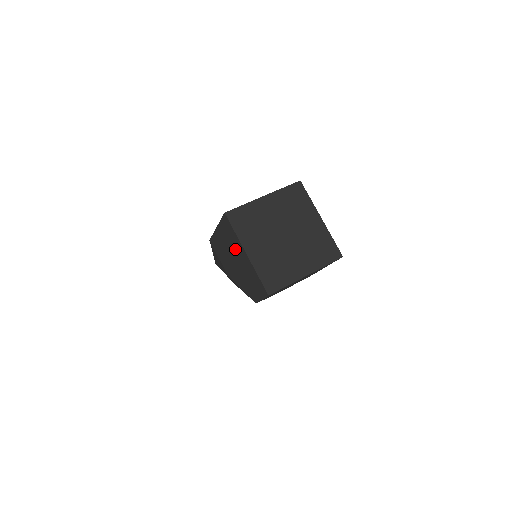
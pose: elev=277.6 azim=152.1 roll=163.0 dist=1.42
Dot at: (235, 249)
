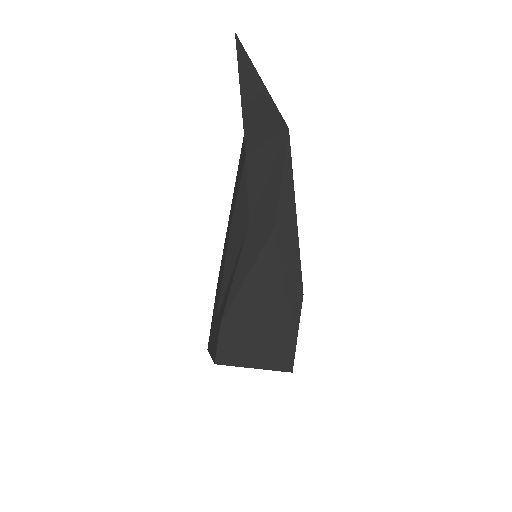
Dot at: occluded
